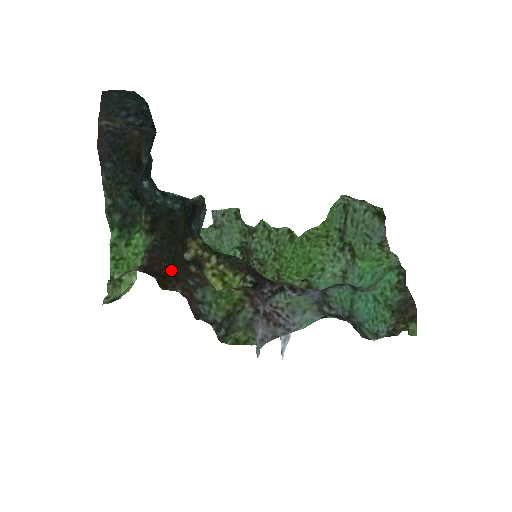
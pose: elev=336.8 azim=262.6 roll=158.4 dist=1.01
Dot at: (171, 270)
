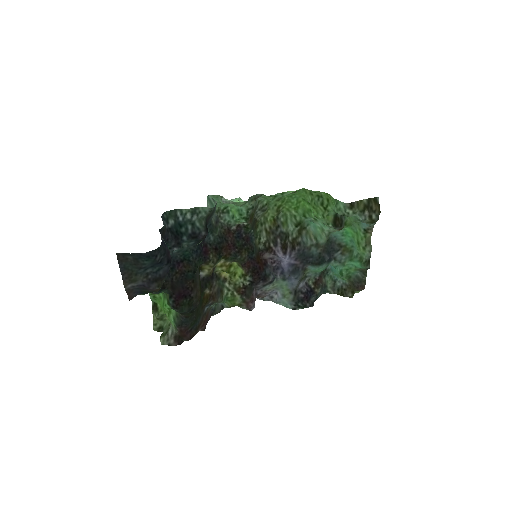
Dot at: (194, 329)
